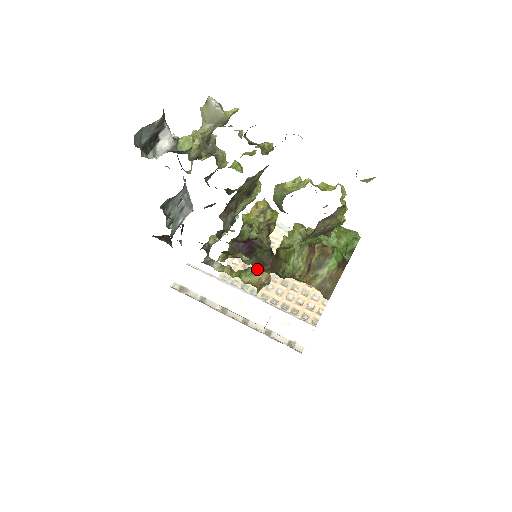
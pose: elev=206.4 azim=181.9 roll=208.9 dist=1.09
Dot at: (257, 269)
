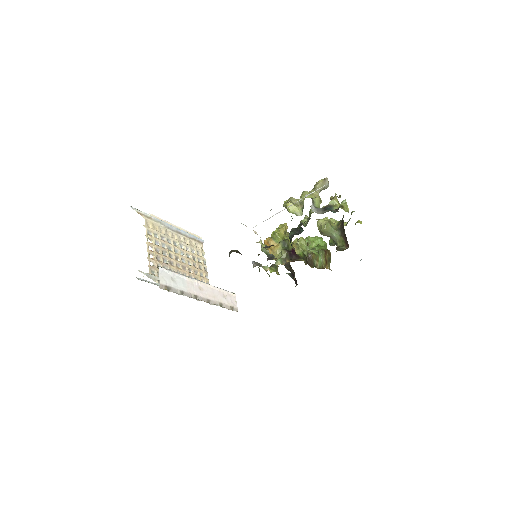
Dot at: (276, 265)
